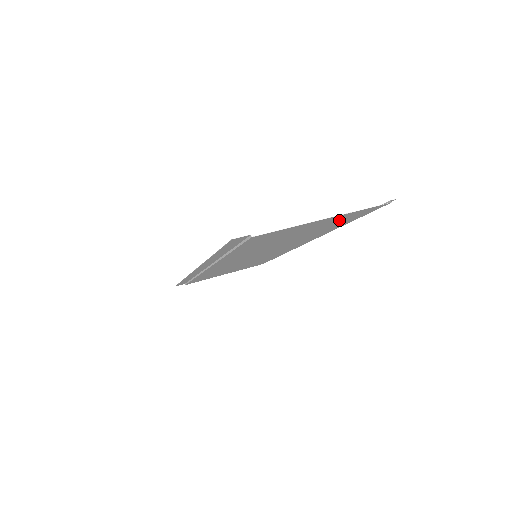
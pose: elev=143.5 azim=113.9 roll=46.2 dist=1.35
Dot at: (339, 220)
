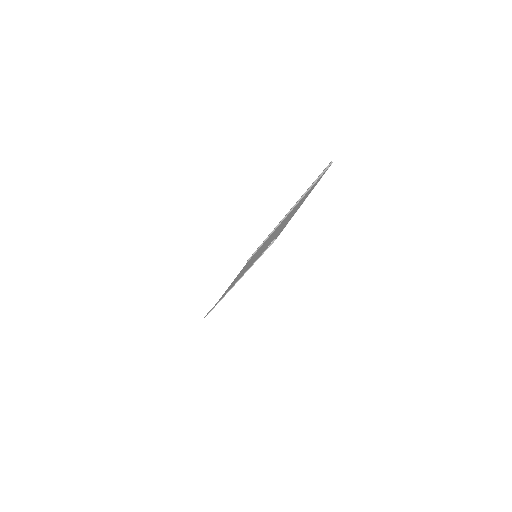
Dot at: (307, 194)
